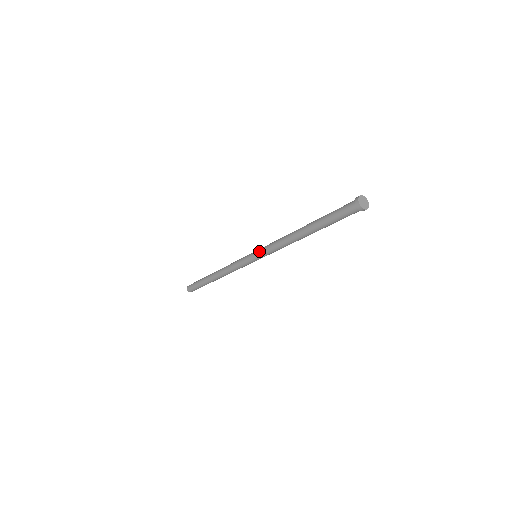
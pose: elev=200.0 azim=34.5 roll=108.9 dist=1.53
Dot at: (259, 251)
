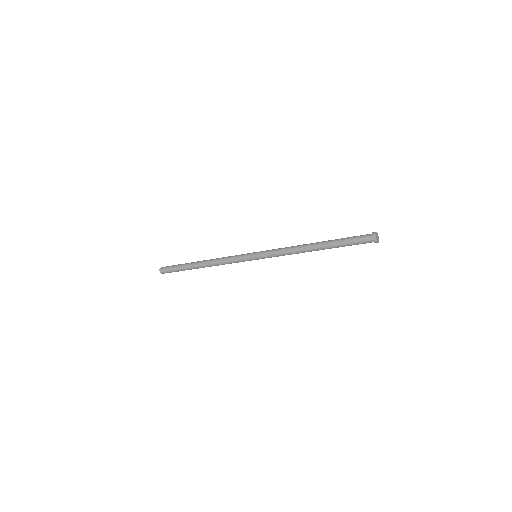
Dot at: (263, 255)
